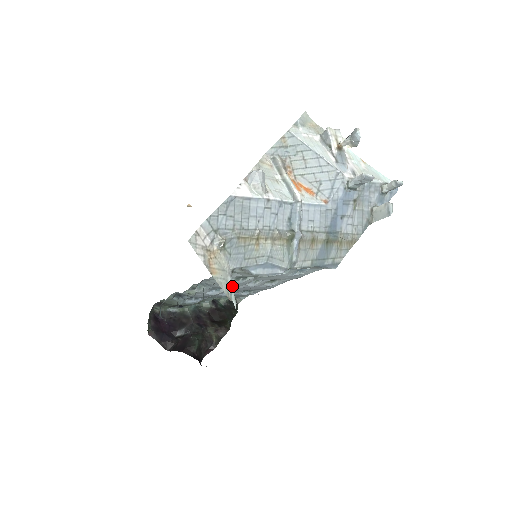
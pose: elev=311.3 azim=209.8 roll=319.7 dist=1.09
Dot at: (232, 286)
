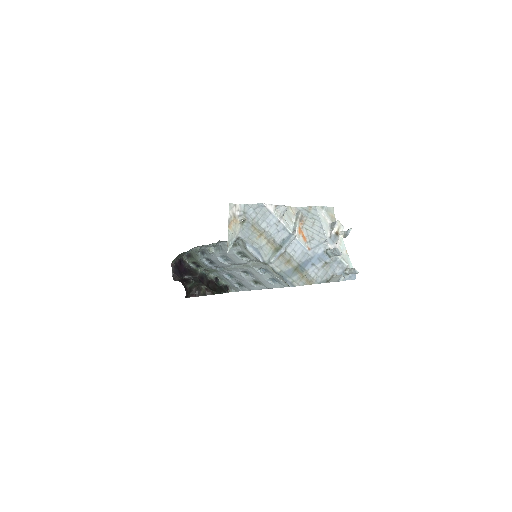
Dot at: (233, 243)
